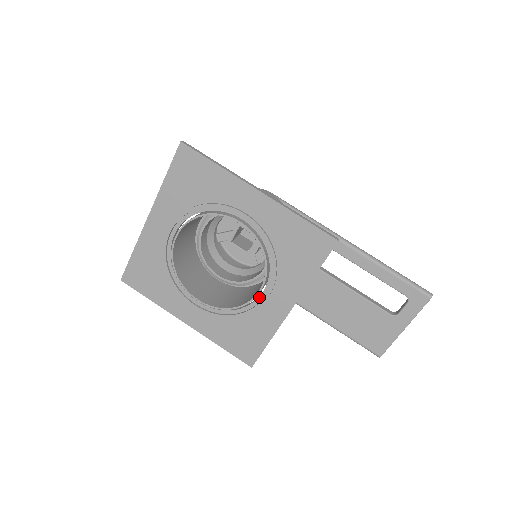
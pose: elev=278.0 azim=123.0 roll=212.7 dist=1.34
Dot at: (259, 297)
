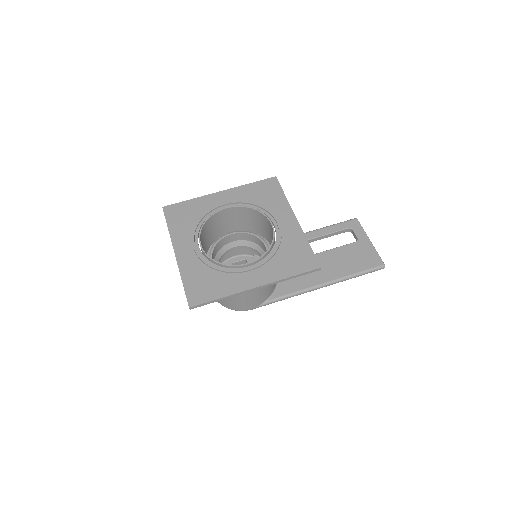
Dot at: (275, 229)
